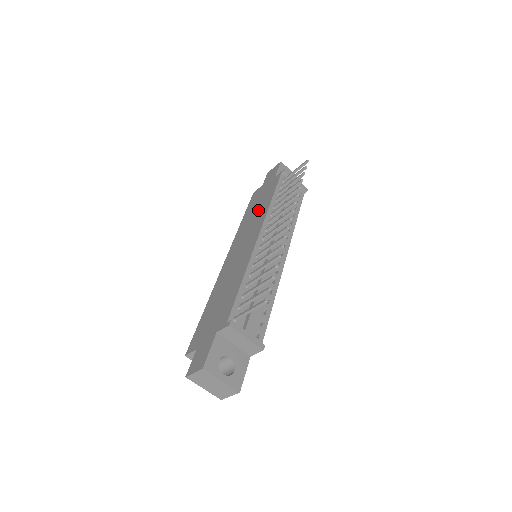
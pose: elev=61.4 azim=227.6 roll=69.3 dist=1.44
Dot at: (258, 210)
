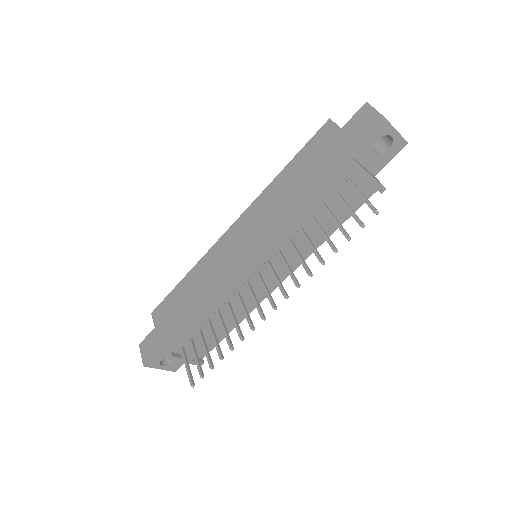
Dot at: (290, 202)
